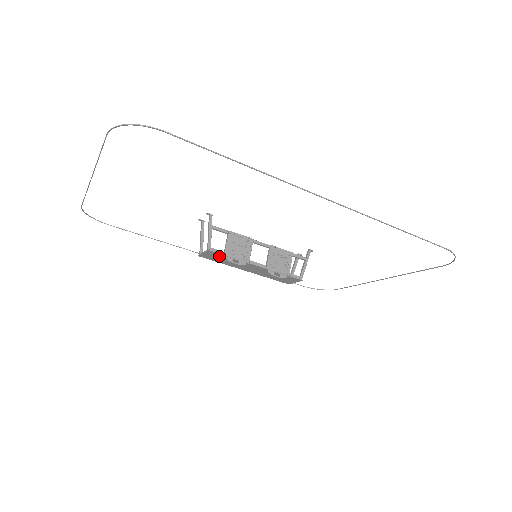
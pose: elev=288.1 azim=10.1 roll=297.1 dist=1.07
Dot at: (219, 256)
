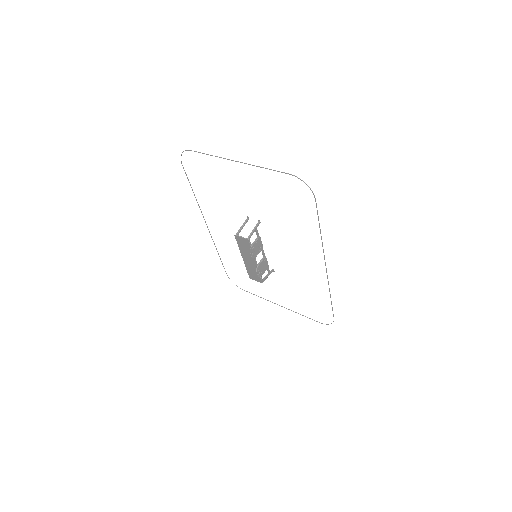
Dot at: (247, 245)
